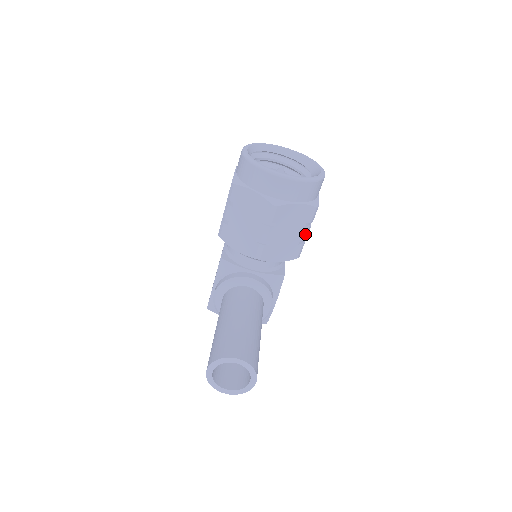
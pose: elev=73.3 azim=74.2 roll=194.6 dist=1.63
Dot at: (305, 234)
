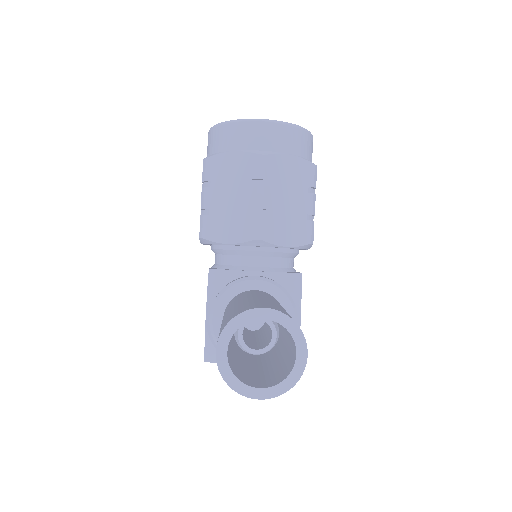
Dot at: (311, 204)
